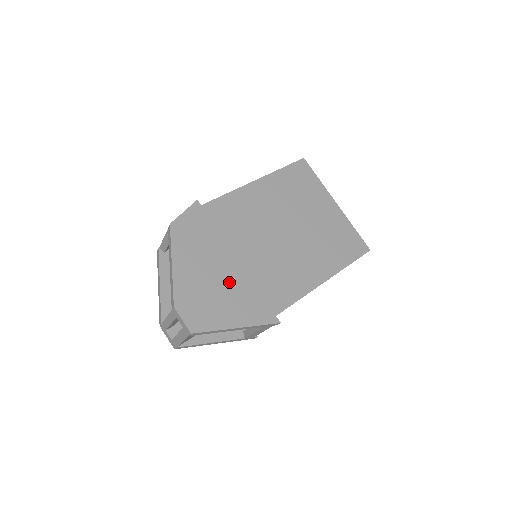
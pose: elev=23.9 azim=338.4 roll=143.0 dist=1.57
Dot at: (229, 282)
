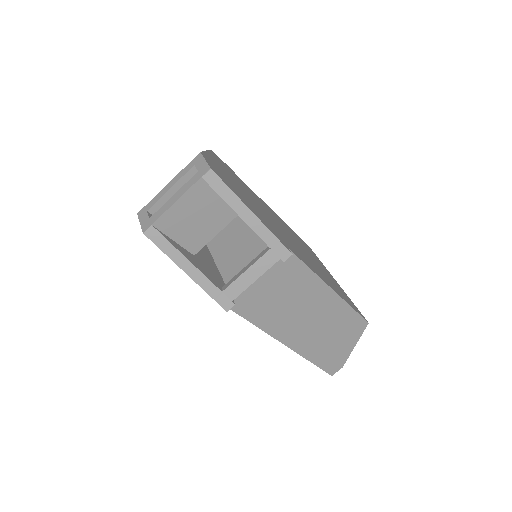
Dot at: (249, 200)
